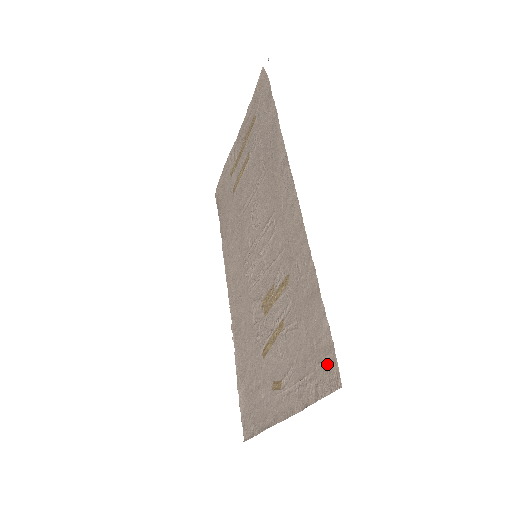
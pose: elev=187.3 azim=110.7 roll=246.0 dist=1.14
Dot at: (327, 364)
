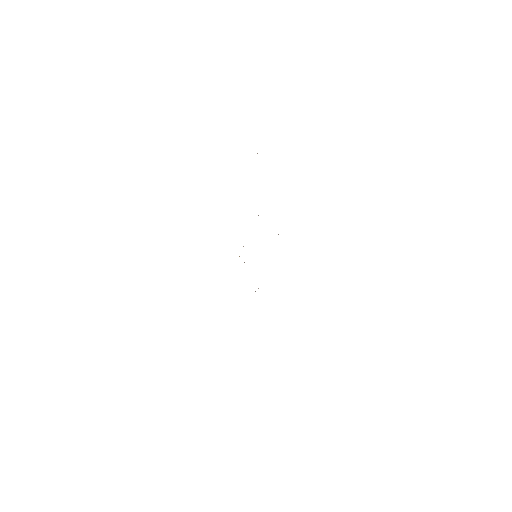
Dot at: occluded
